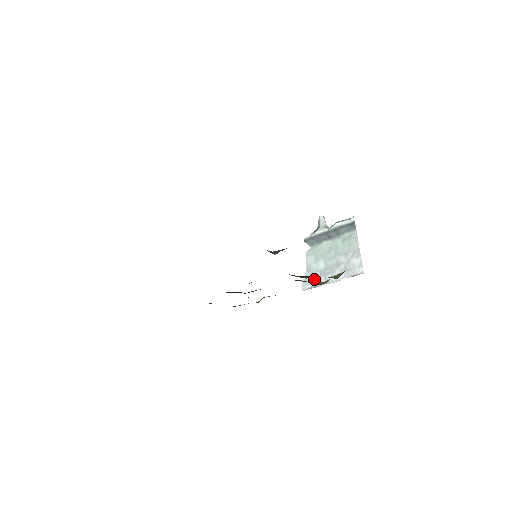
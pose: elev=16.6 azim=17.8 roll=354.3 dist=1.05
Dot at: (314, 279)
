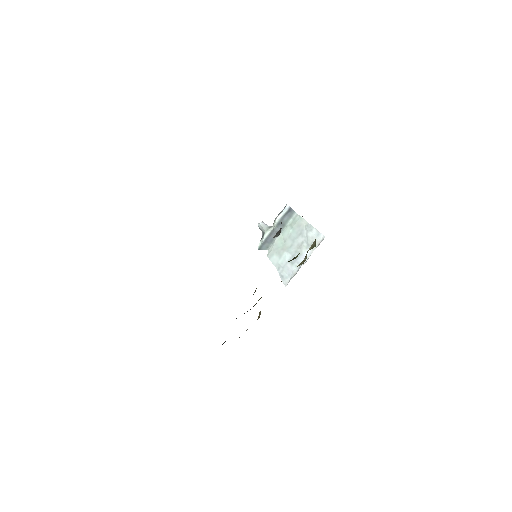
Dot at: (289, 270)
